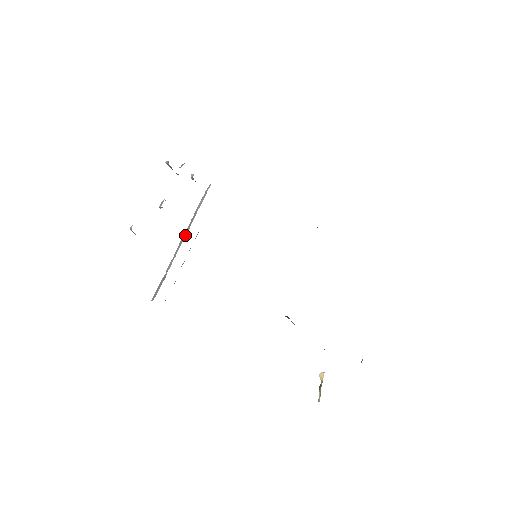
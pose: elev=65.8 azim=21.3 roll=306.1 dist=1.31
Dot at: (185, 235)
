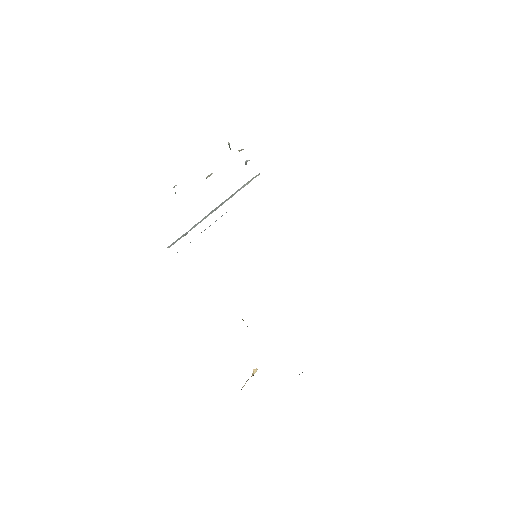
Dot at: (218, 207)
